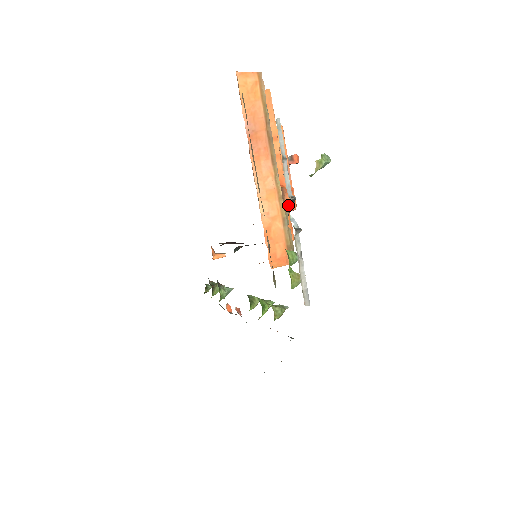
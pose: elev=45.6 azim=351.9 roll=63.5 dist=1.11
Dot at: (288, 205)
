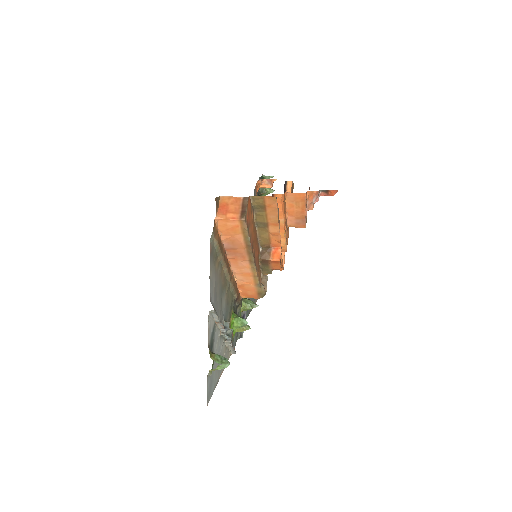
Dot at: (273, 267)
